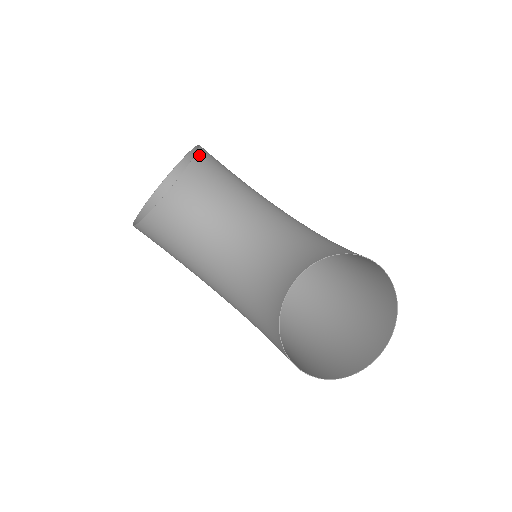
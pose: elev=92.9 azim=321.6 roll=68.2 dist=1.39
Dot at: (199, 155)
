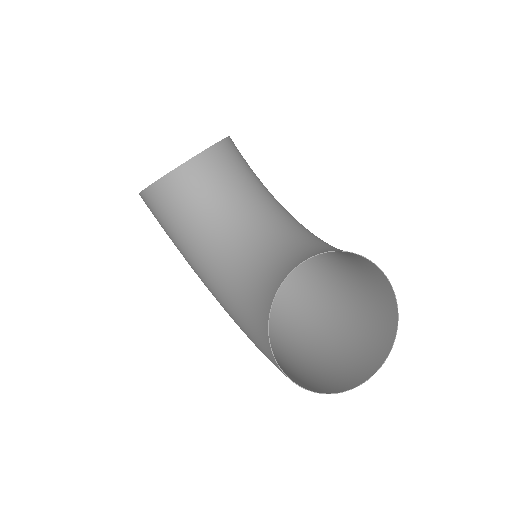
Dot at: (228, 141)
